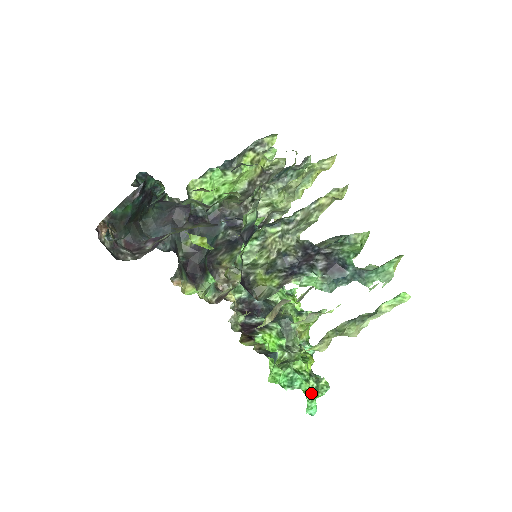
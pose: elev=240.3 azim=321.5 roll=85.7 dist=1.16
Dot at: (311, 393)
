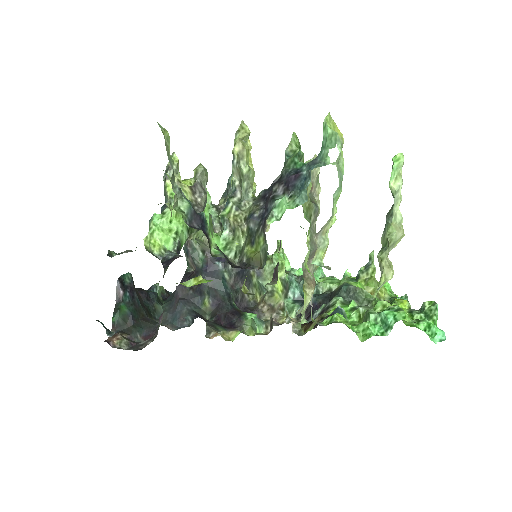
Dot at: (421, 322)
